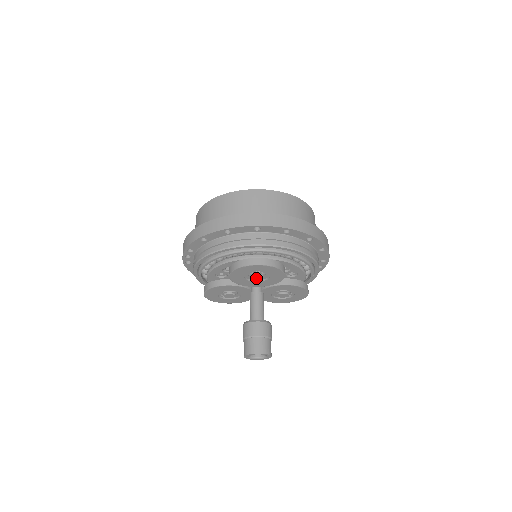
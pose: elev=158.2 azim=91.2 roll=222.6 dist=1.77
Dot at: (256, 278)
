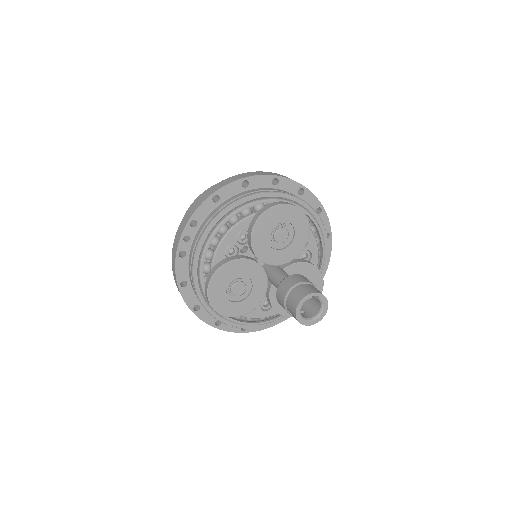
Dot at: (280, 237)
